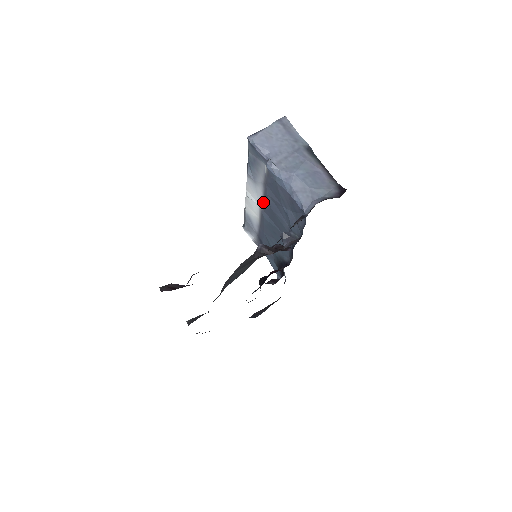
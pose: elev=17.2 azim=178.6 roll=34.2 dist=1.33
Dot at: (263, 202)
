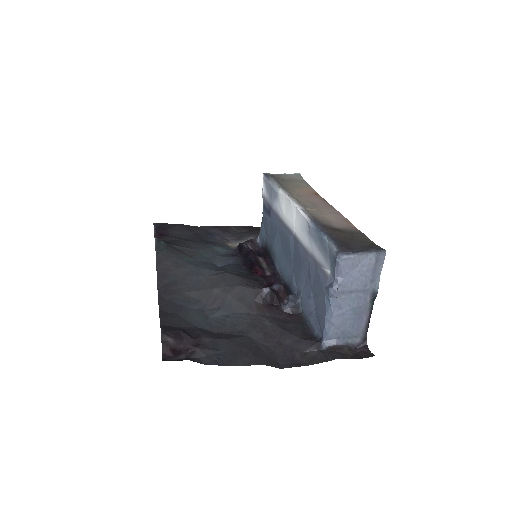
Dot at: (300, 243)
